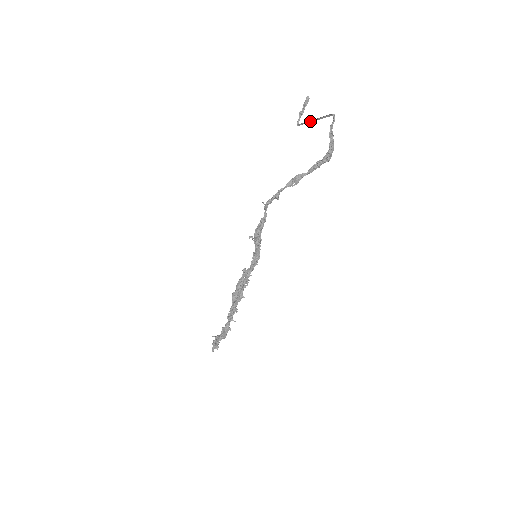
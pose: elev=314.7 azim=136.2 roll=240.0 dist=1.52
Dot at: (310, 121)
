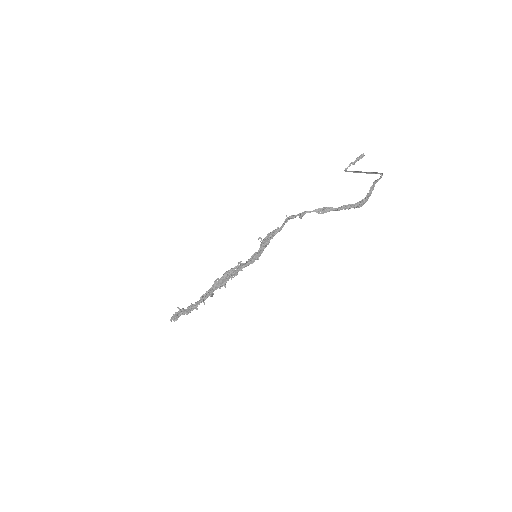
Dot at: (358, 172)
